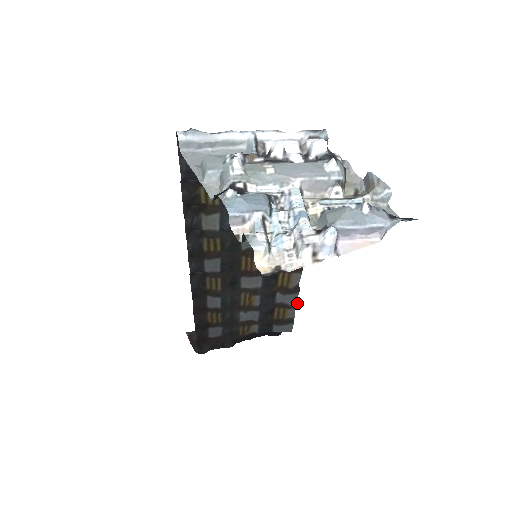
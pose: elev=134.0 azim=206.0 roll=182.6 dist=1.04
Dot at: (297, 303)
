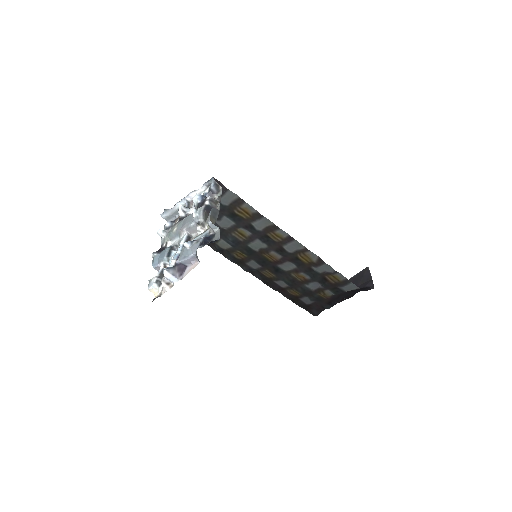
Dot at: occluded
